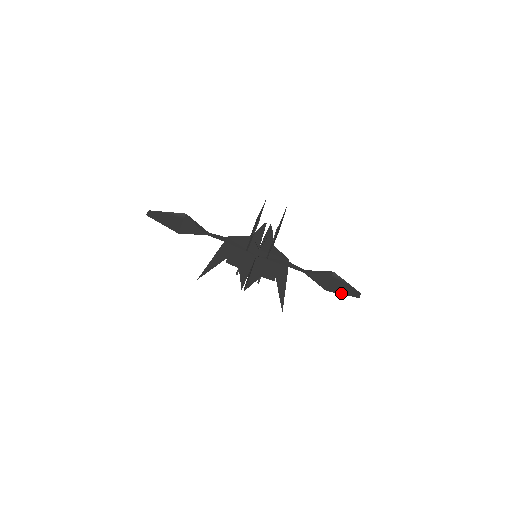
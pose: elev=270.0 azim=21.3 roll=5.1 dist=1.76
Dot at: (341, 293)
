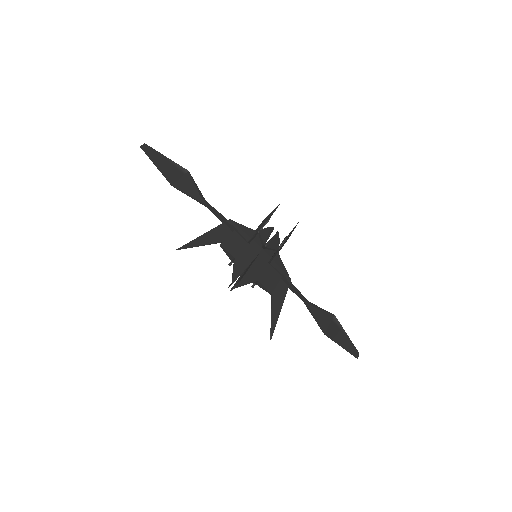
Dot at: (339, 344)
